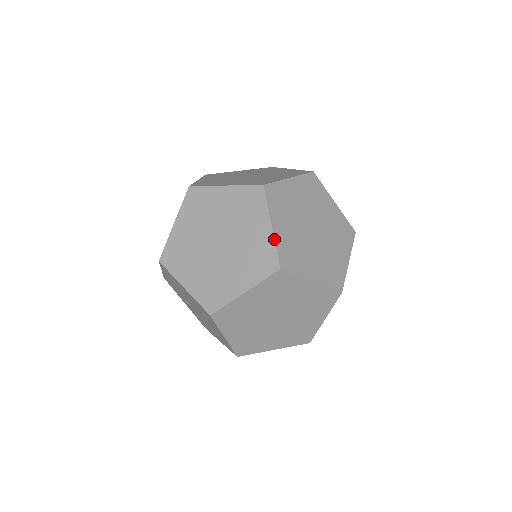
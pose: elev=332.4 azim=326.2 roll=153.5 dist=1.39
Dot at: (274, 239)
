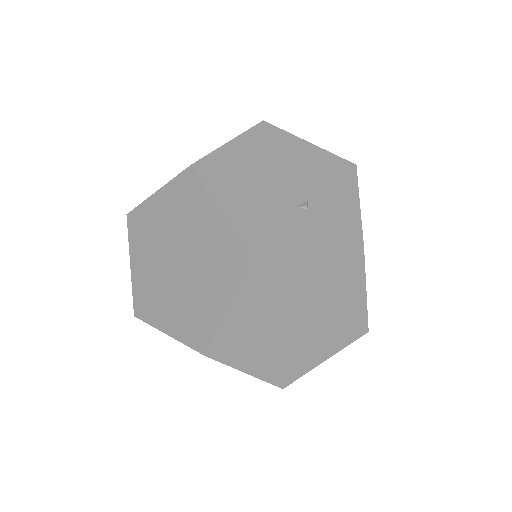
Dot at: occluded
